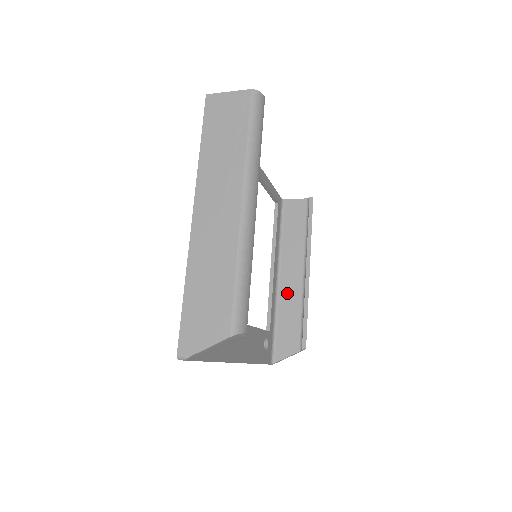
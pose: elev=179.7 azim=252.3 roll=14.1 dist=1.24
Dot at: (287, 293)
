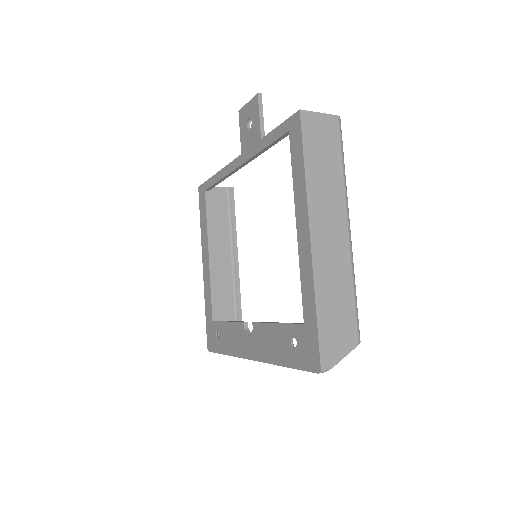
Dot at: (219, 281)
